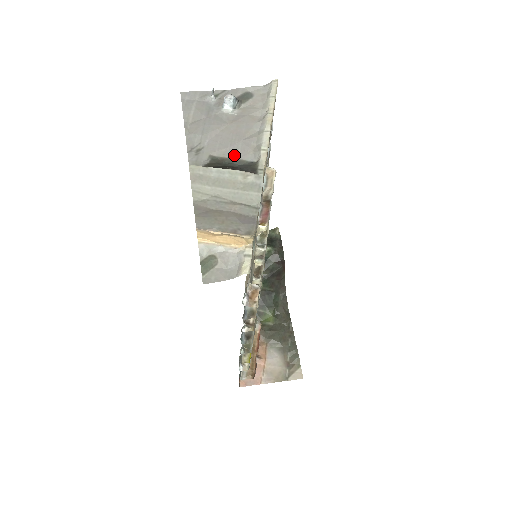
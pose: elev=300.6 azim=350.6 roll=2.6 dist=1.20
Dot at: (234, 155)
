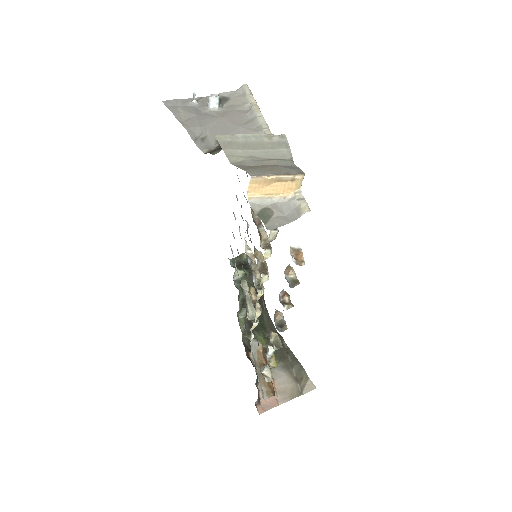
Dot at: occluded
